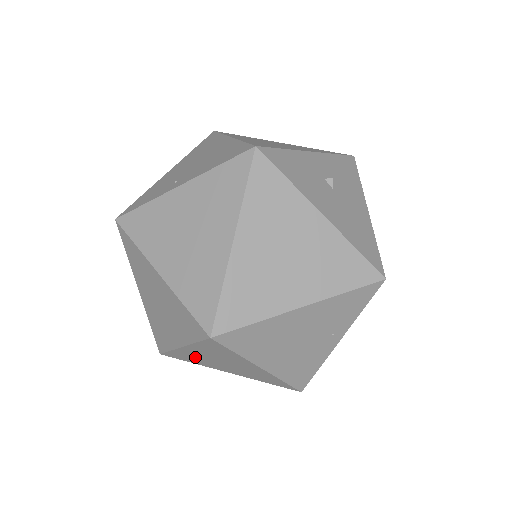
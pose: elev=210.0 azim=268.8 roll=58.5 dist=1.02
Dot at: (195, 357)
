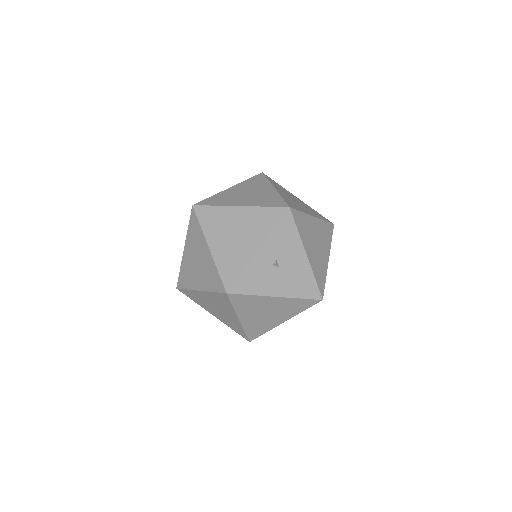
Dot at: occluded
